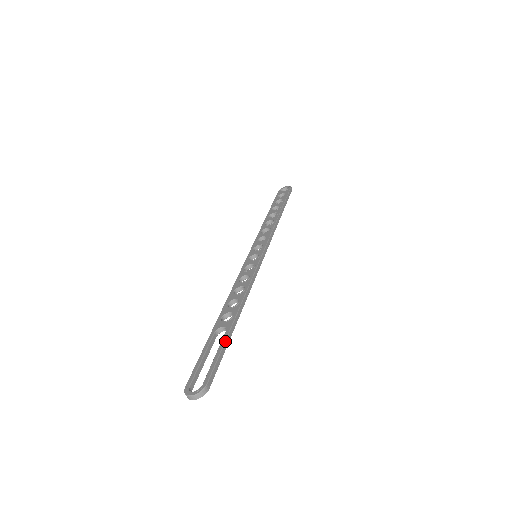
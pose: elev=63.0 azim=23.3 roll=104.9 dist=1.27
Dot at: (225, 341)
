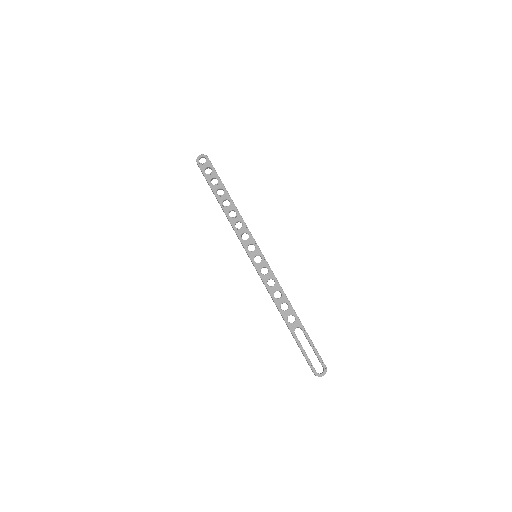
Dot at: (309, 337)
